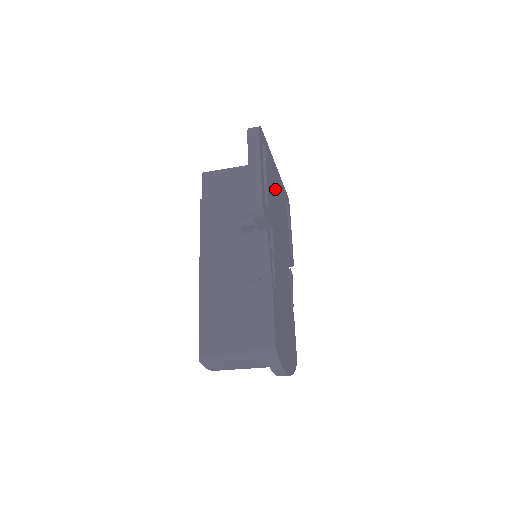
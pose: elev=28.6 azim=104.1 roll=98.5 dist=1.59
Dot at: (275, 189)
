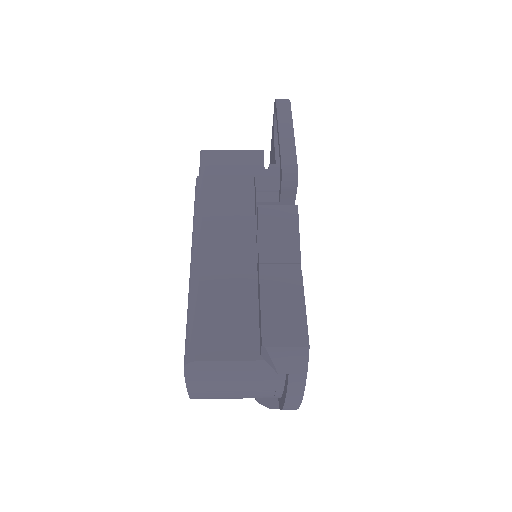
Dot at: occluded
